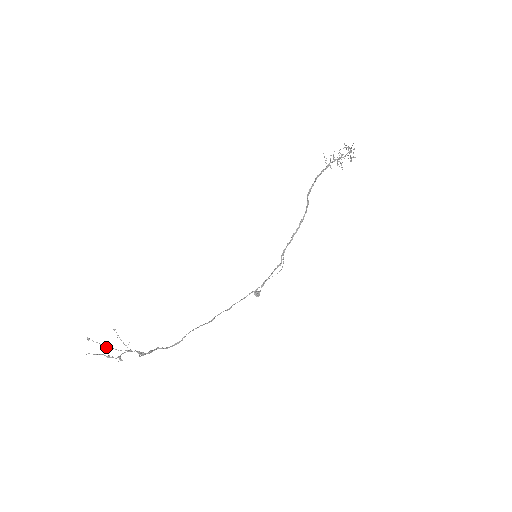
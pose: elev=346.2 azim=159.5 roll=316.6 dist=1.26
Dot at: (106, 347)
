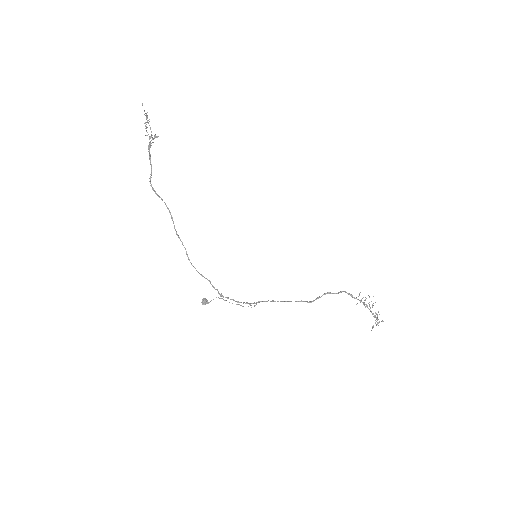
Dot at: (145, 126)
